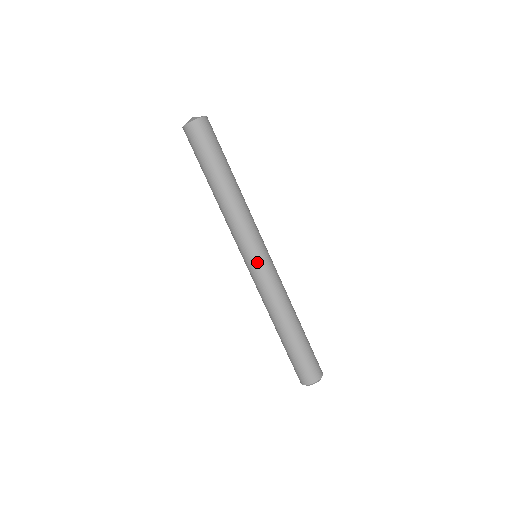
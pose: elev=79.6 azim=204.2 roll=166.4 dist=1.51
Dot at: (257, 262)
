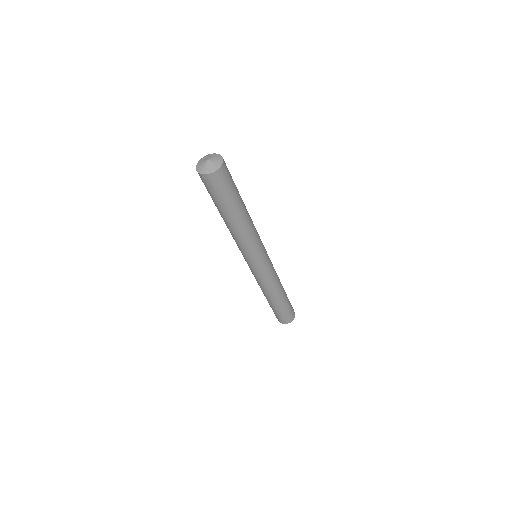
Dot at: (249, 266)
